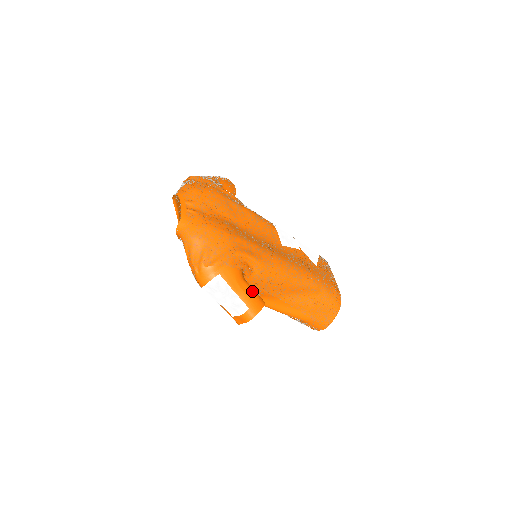
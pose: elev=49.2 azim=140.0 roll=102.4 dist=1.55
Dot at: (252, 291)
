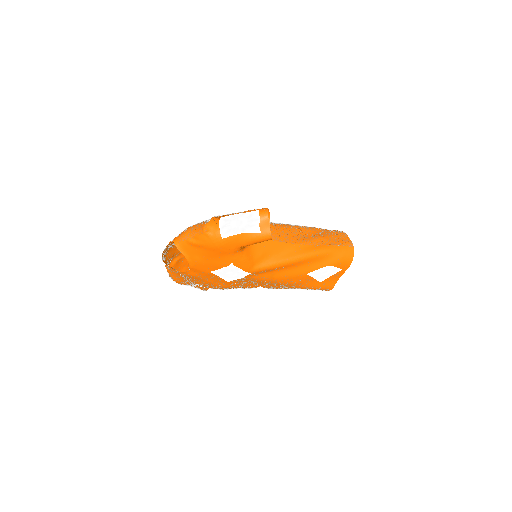
Dot at: occluded
